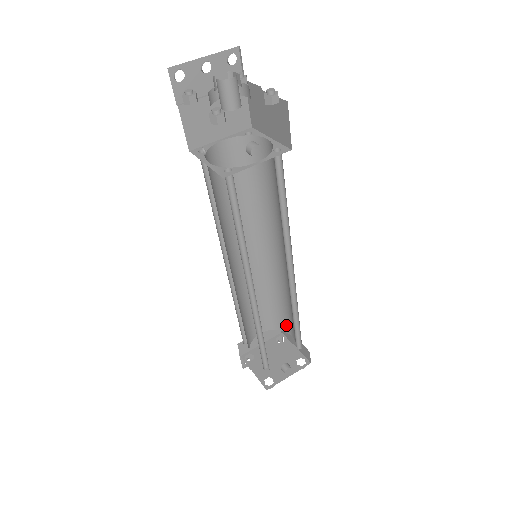
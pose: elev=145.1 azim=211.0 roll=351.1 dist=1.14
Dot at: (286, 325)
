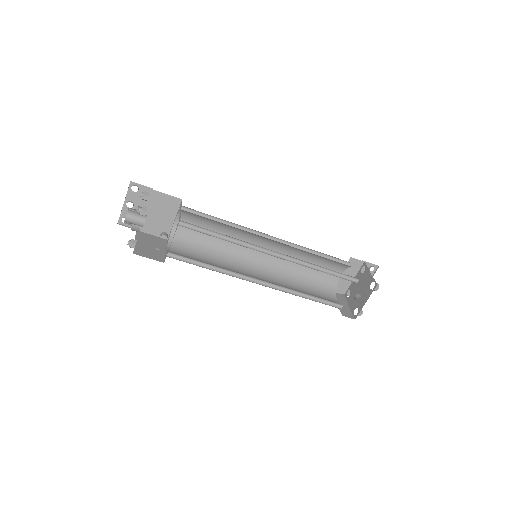
Dot at: occluded
